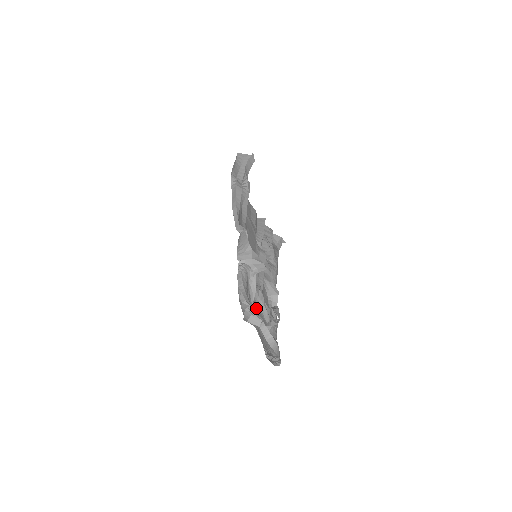
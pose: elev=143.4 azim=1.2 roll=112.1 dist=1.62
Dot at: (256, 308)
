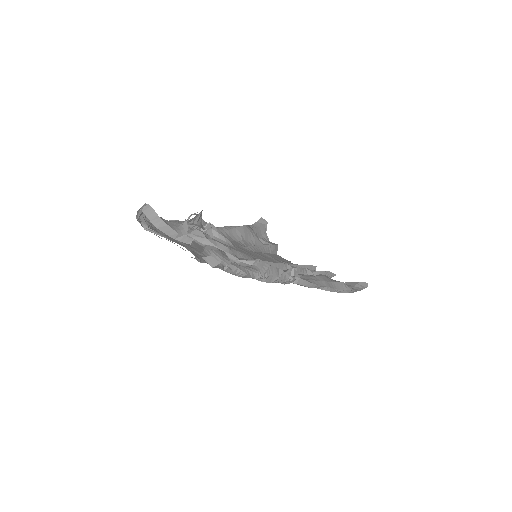
Dot at: occluded
